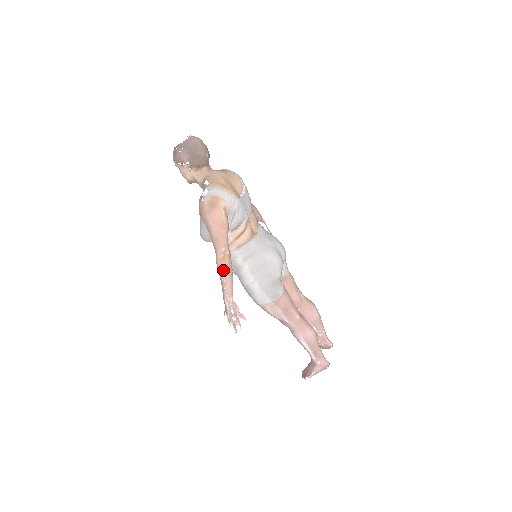
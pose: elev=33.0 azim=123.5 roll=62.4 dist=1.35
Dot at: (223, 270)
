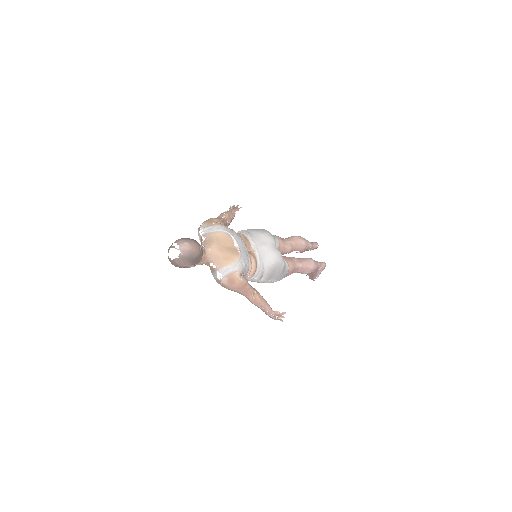
Dot at: (259, 305)
